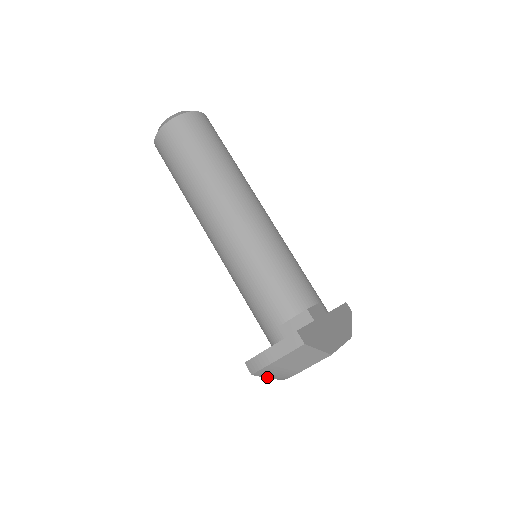
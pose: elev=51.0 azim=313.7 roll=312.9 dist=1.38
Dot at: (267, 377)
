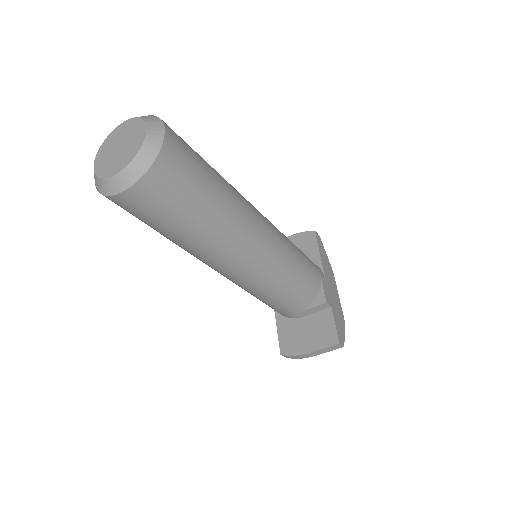
Dot at: occluded
